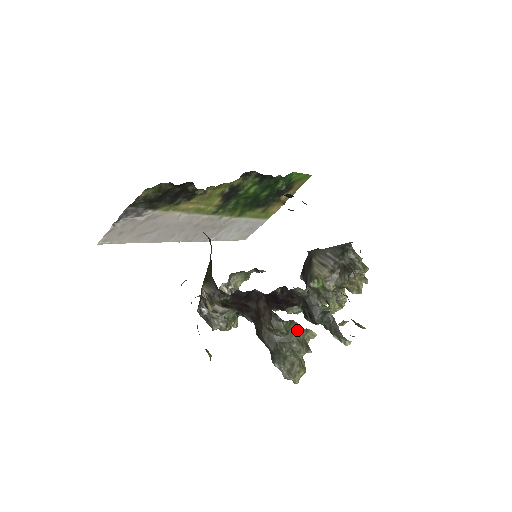
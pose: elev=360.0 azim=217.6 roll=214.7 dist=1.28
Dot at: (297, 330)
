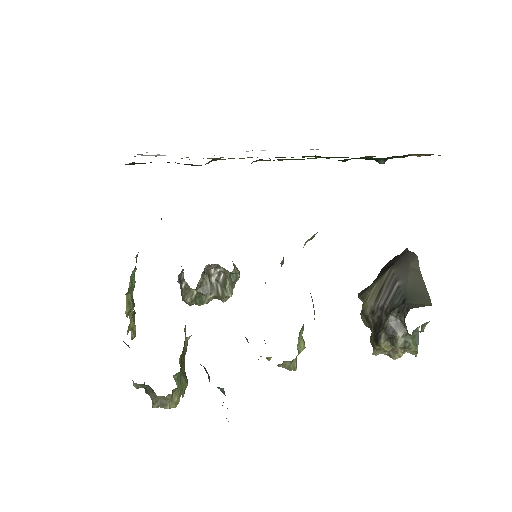
Dot at: (152, 392)
